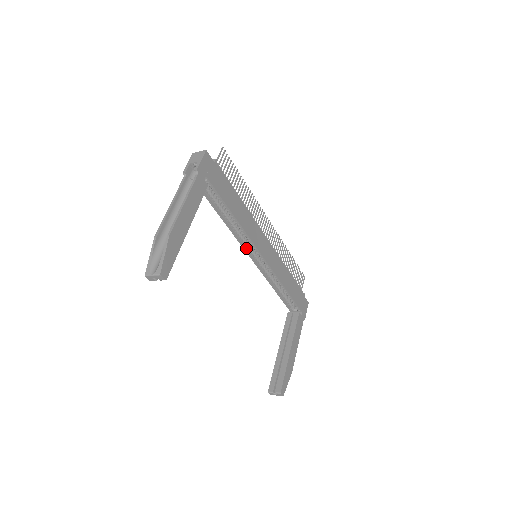
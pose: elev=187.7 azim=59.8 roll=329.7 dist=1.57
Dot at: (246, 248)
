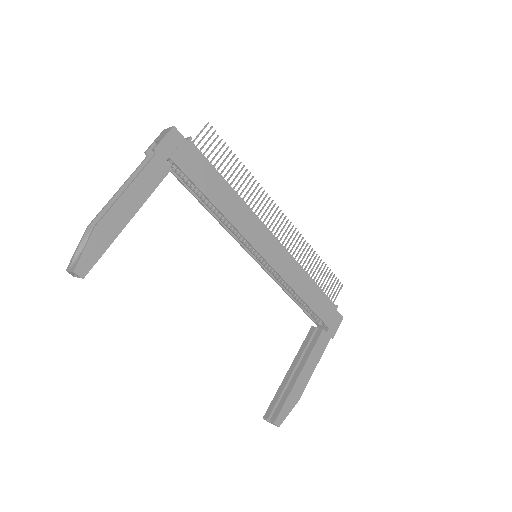
Dot at: (244, 245)
